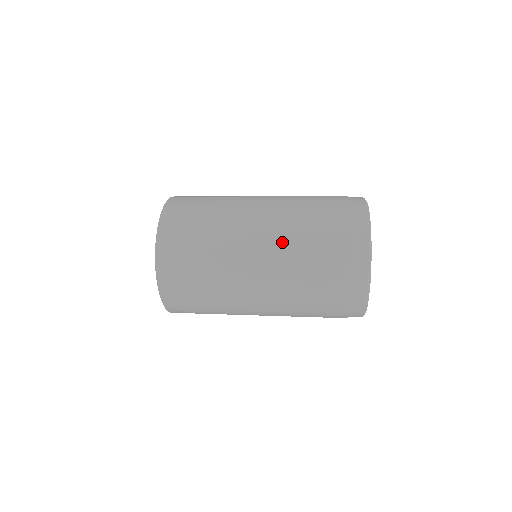
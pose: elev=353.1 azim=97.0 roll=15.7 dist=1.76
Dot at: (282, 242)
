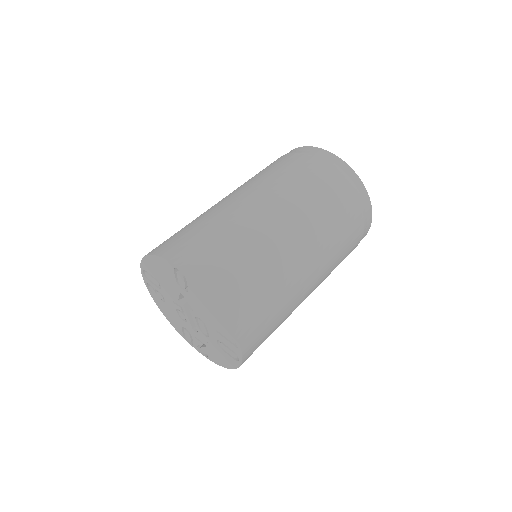
Dot at: (323, 238)
